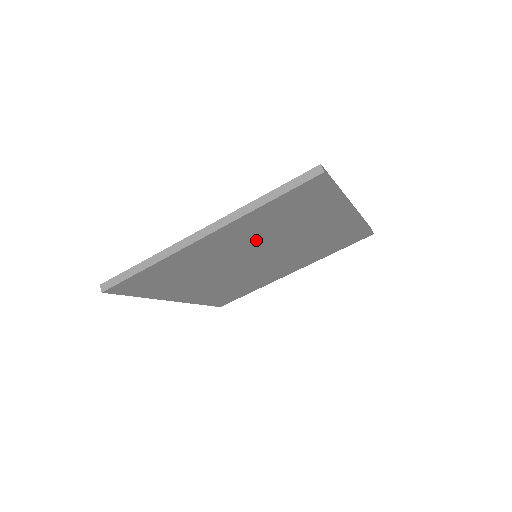
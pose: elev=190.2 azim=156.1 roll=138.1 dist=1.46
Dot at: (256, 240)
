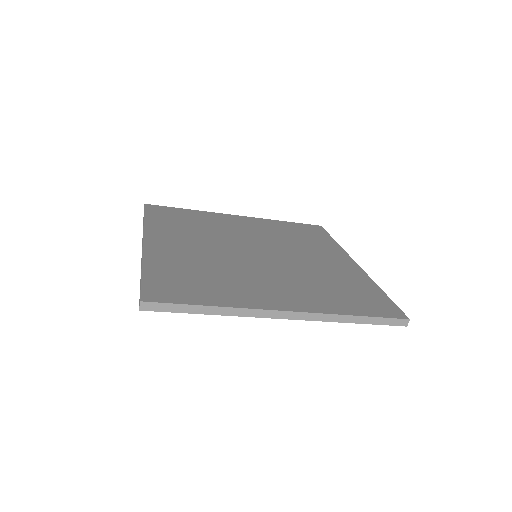
Dot at: occluded
